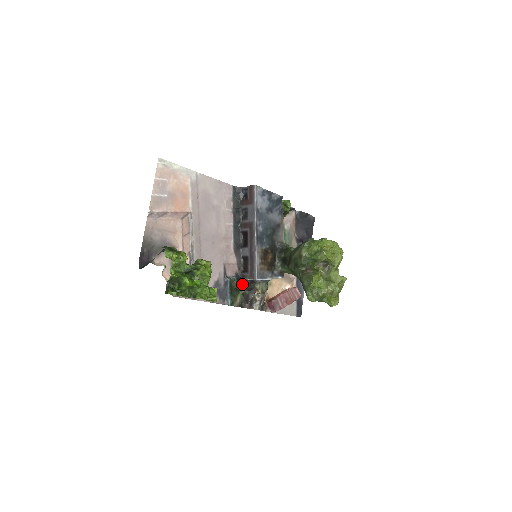
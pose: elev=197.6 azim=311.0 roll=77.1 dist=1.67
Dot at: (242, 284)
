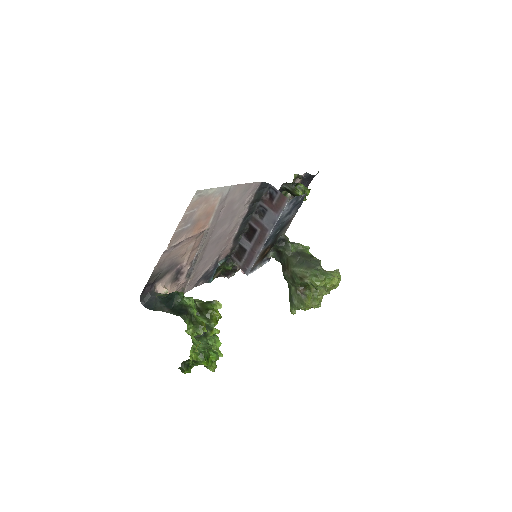
Dot at: (229, 268)
